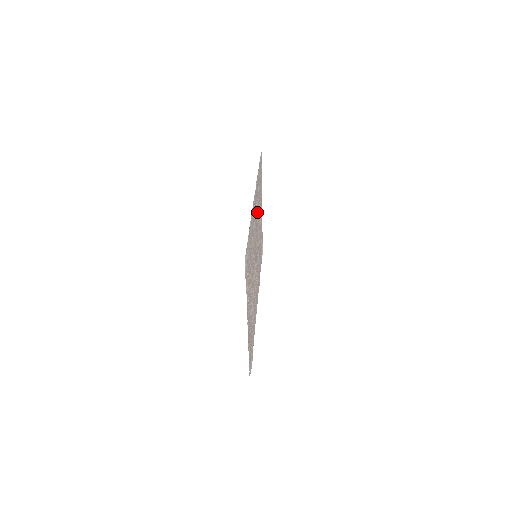
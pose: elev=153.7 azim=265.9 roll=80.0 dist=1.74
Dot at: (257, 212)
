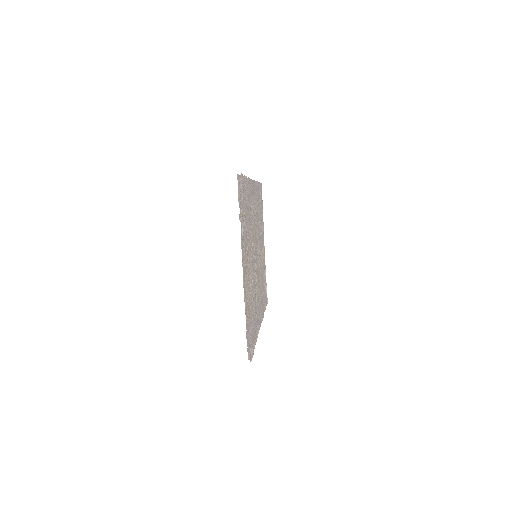
Dot at: (257, 219)
